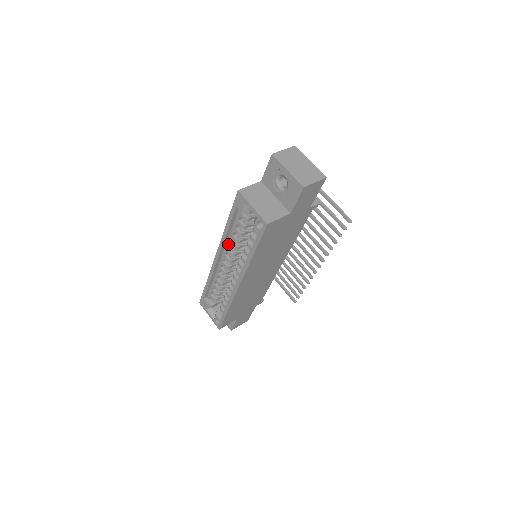
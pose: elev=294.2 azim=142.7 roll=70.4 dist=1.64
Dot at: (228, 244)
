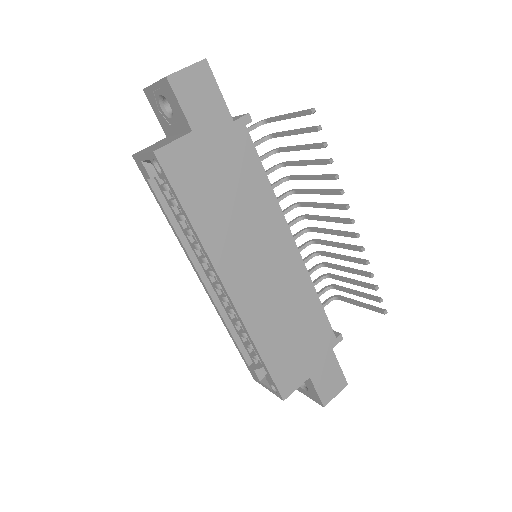
Dot at: (193, 249)
